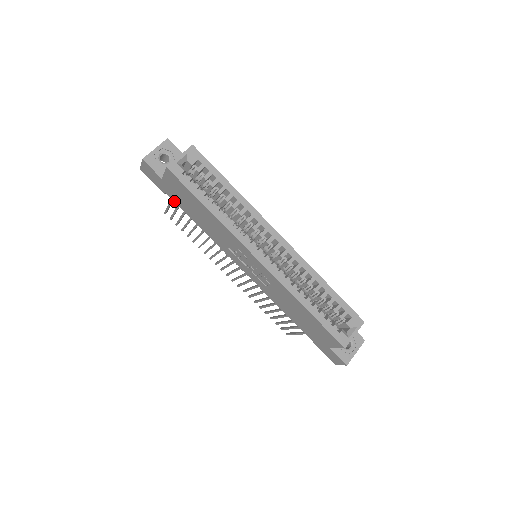
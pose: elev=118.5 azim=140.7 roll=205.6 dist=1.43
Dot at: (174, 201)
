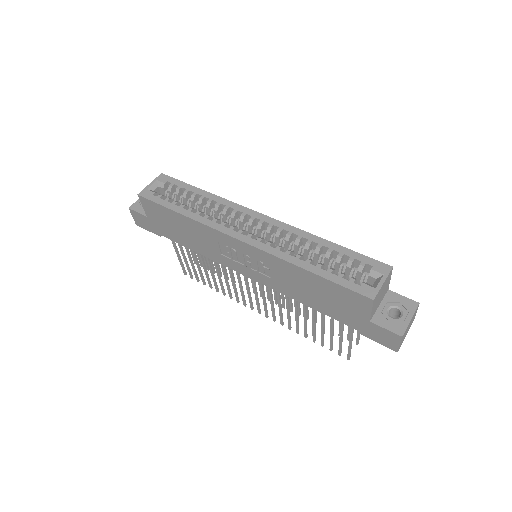
Dot at: (168, 238)
